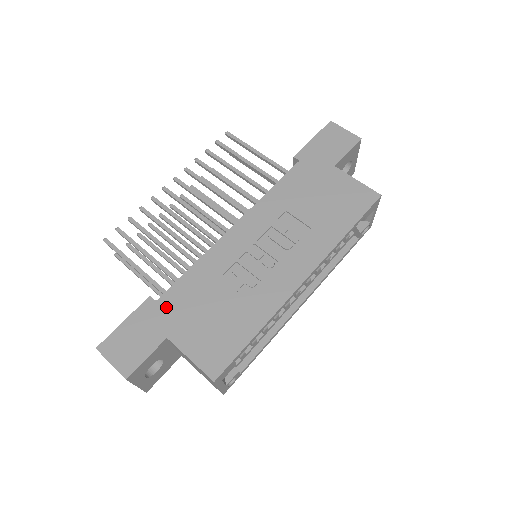
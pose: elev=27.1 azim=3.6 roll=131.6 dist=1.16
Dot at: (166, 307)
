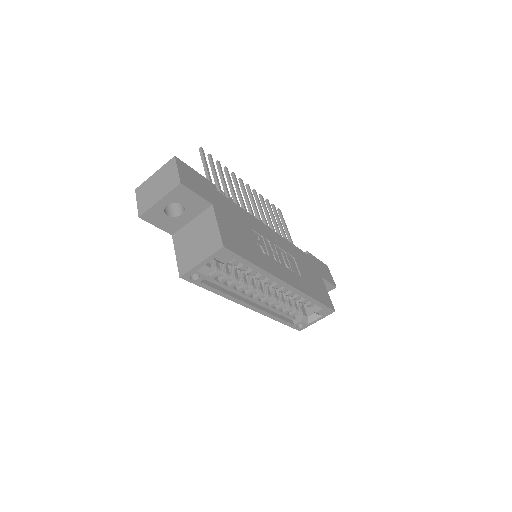
Dot at: (220, 198)
